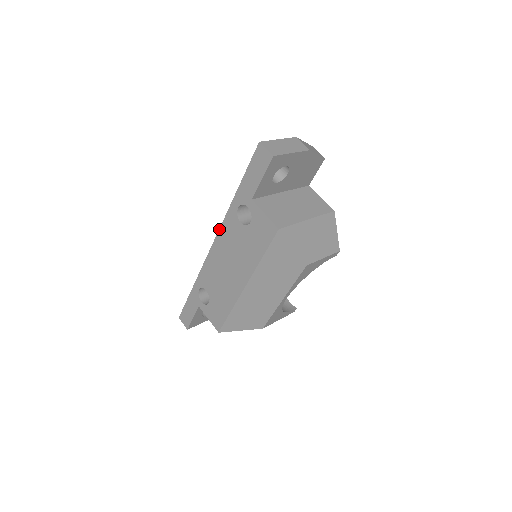
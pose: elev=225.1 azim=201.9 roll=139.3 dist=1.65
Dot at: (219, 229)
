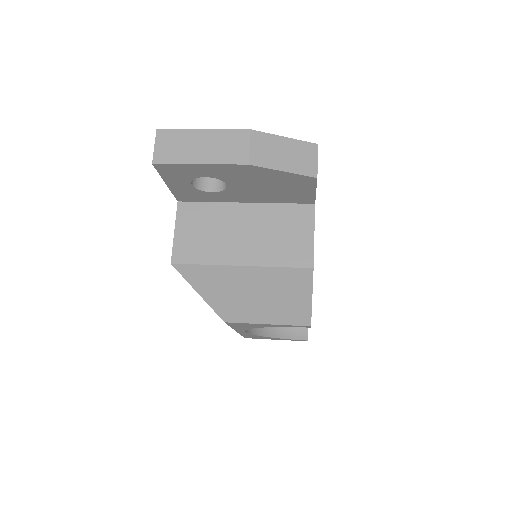
Dot at: occluded
